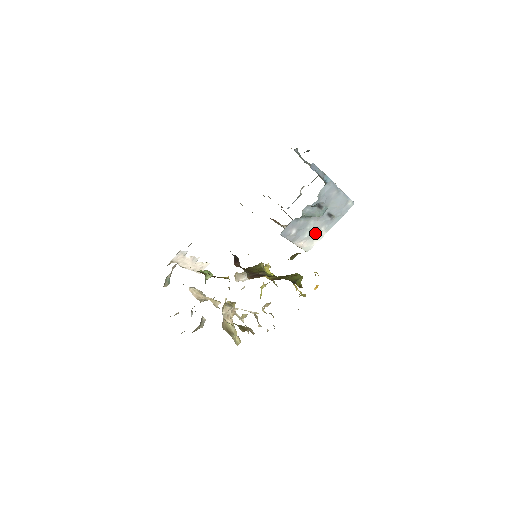
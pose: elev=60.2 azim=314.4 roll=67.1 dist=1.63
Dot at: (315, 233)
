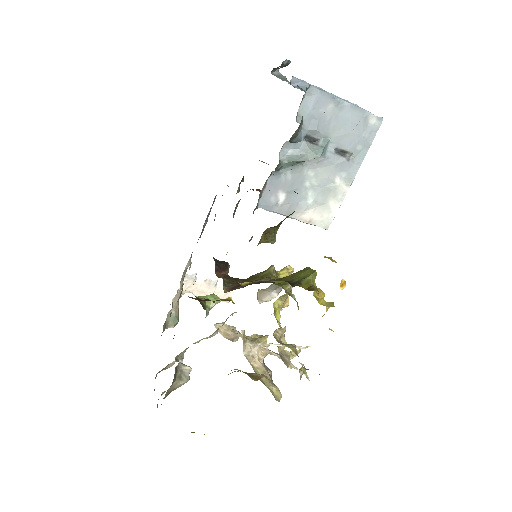
Dot at: (326, 192)
